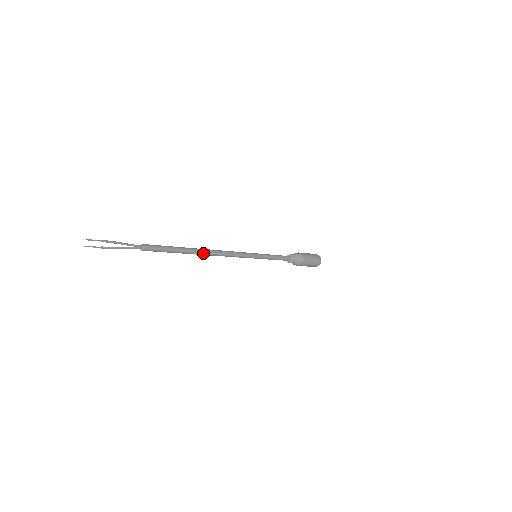
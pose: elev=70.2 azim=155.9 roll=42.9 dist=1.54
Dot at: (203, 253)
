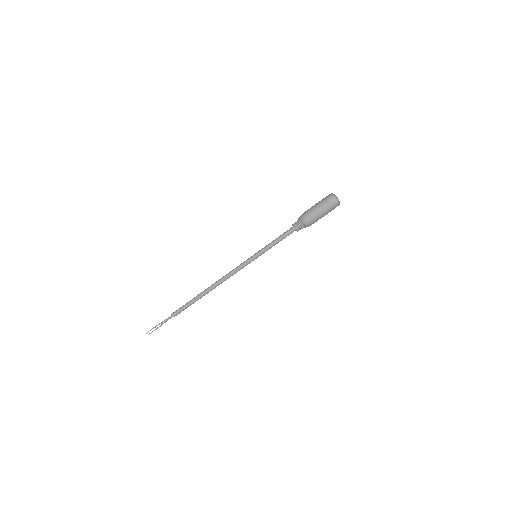
Dot at: occluded
